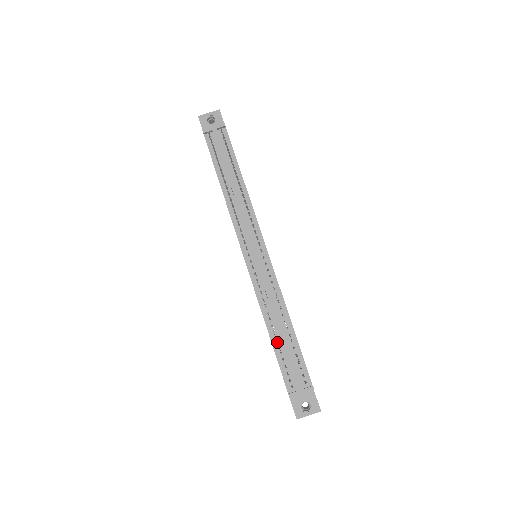
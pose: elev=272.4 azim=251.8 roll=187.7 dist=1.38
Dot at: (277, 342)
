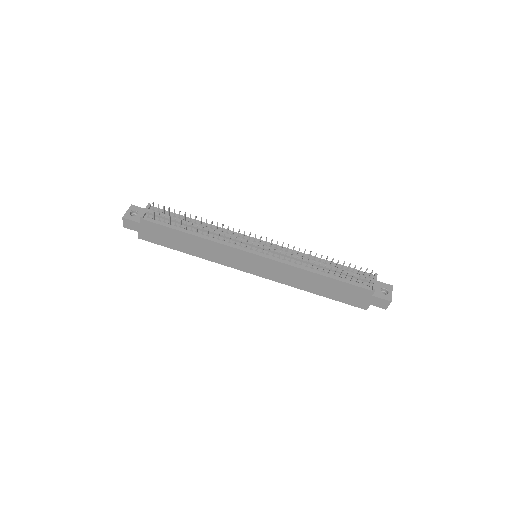
Dot at: (331, 274)
